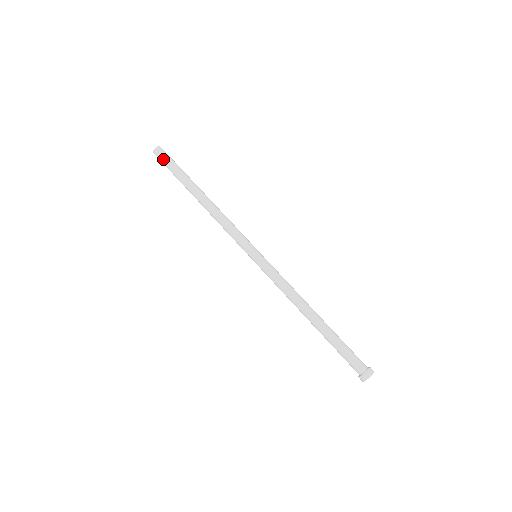
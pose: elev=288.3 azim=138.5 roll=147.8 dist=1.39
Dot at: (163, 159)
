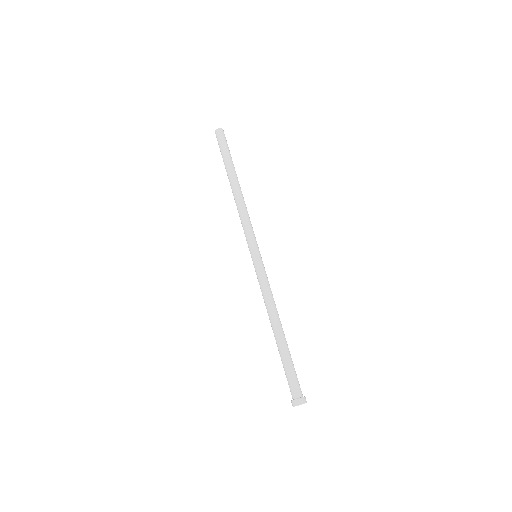
Dot at: (218, 142)
